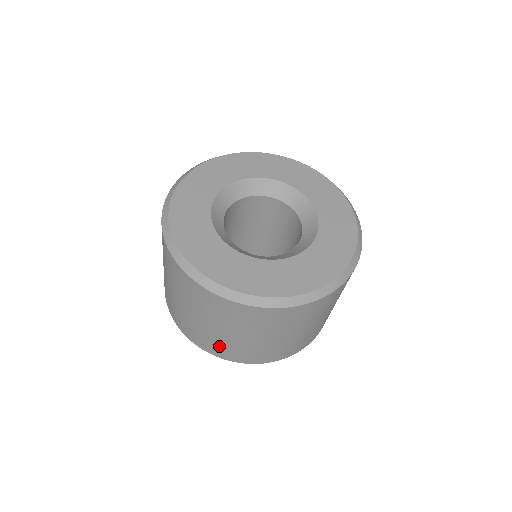
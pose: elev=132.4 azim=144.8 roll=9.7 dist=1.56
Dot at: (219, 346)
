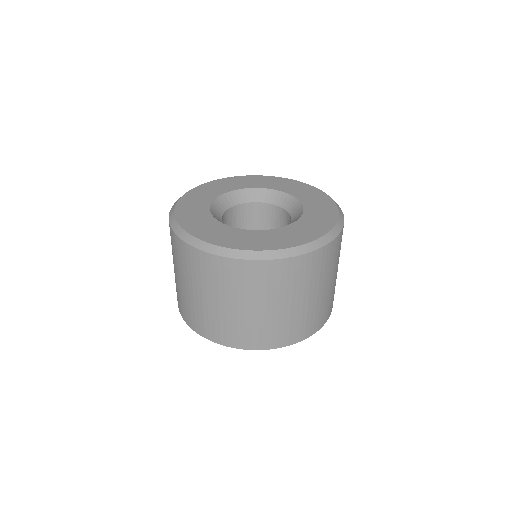
Dot at: occluded
